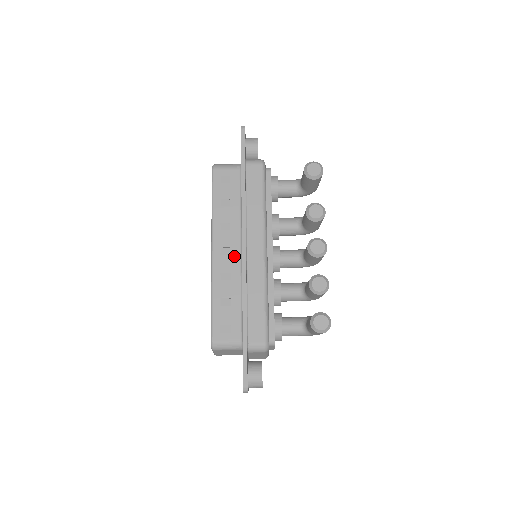
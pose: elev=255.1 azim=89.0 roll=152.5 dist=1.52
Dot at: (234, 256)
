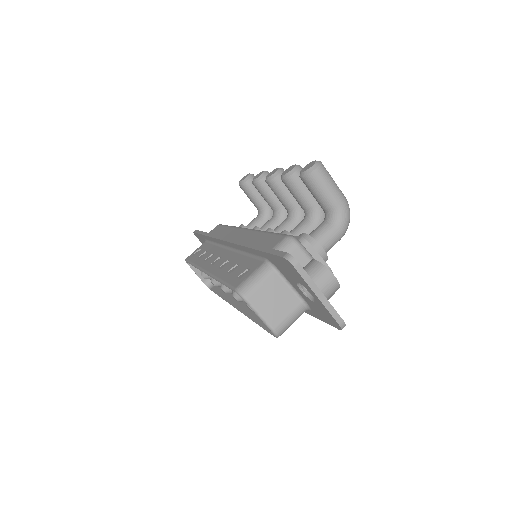
Dot at: (225, 255)
